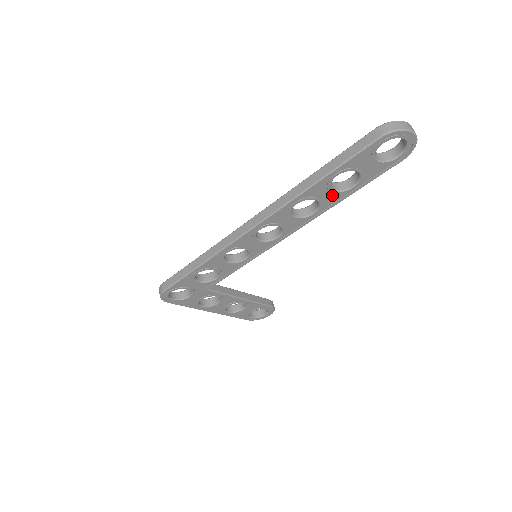
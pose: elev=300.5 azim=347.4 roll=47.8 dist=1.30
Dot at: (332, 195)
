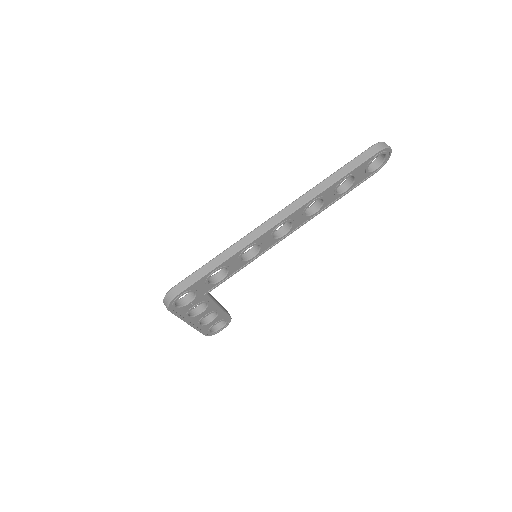
Dot at: (333, 197)
